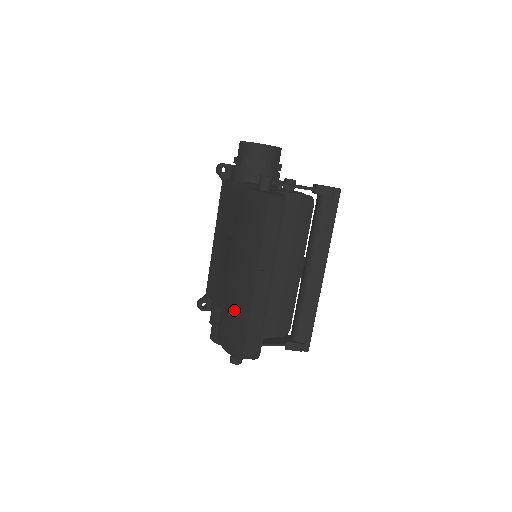
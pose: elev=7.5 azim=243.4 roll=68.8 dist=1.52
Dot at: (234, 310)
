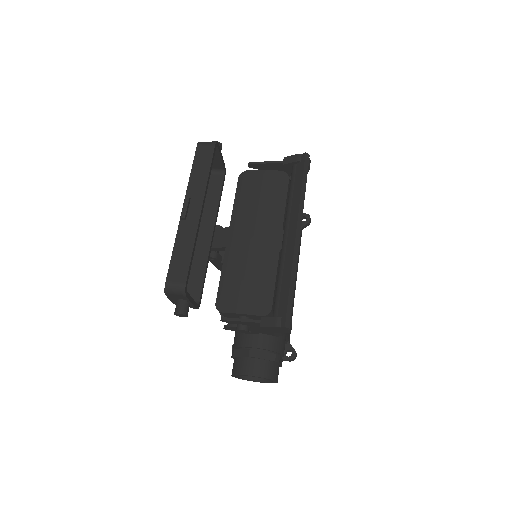
Dot at: occluded
